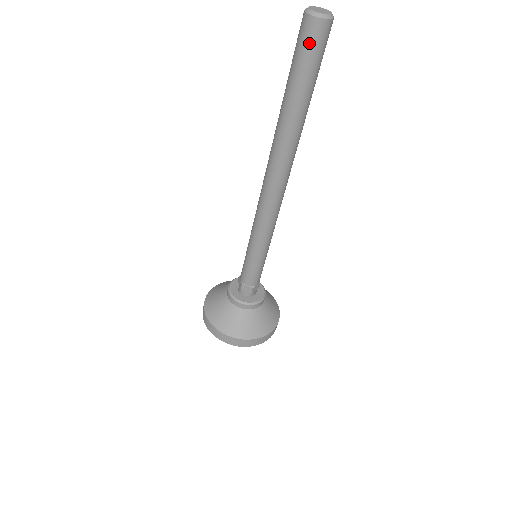
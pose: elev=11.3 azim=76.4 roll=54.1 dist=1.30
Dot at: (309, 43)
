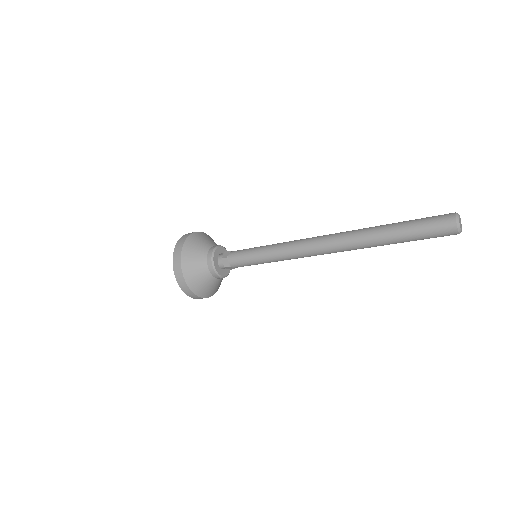
Dot at: (438, 228)
